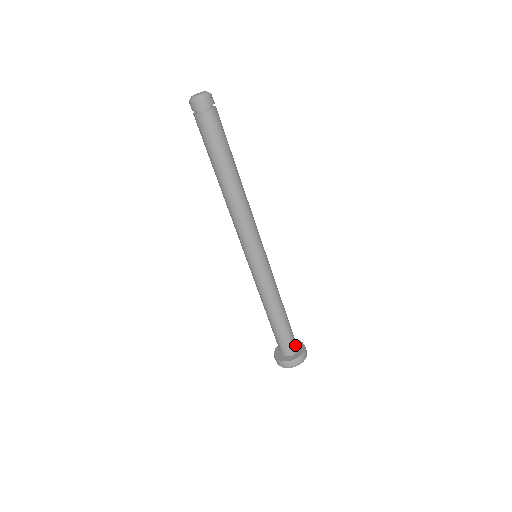
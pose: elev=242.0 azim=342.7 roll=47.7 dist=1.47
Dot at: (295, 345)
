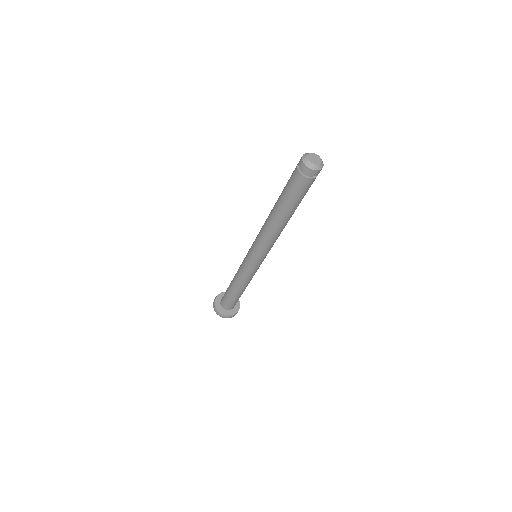
Dot at: occluded
